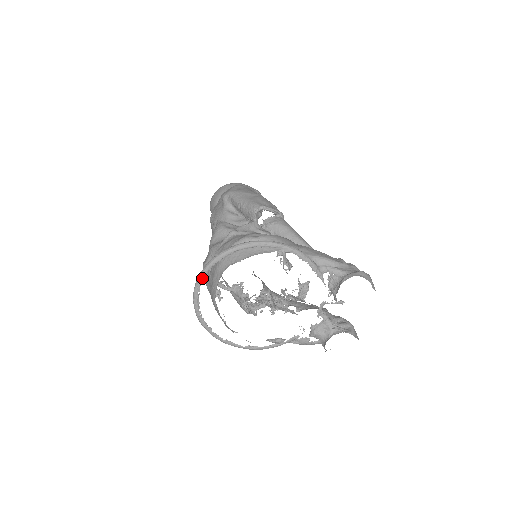
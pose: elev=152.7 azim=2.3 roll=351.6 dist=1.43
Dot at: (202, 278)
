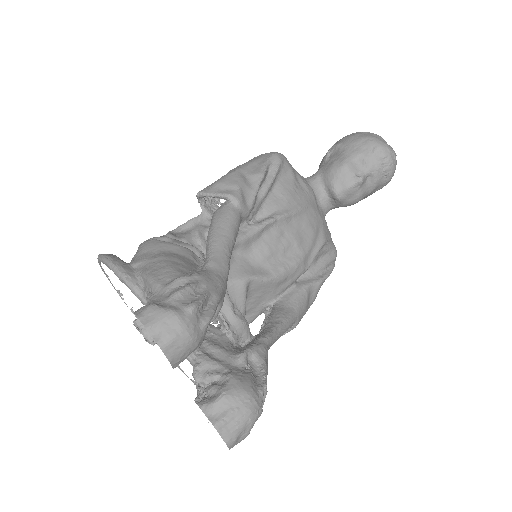
Dot at: (118, 293)
